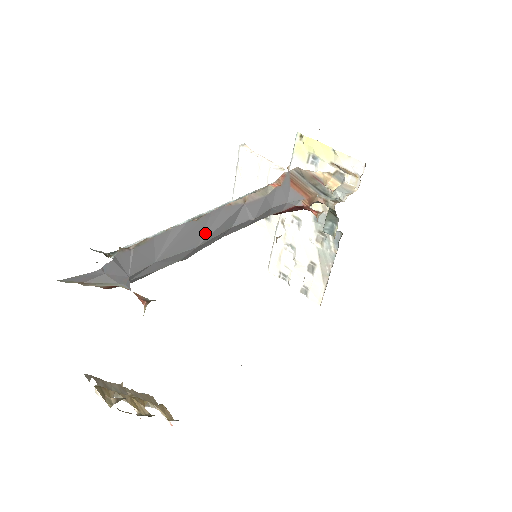
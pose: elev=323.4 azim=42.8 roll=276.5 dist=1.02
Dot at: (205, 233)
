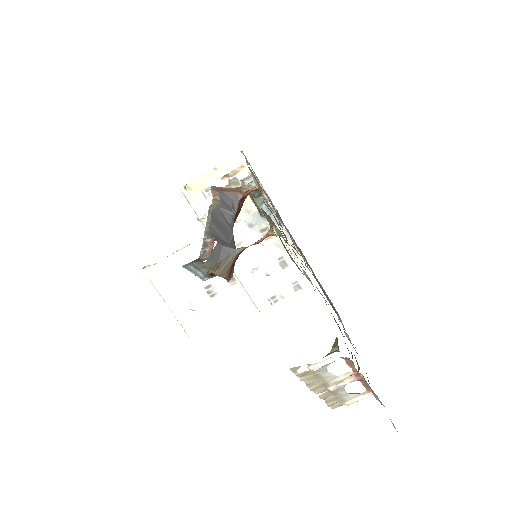
Dot at: (225, 227)
